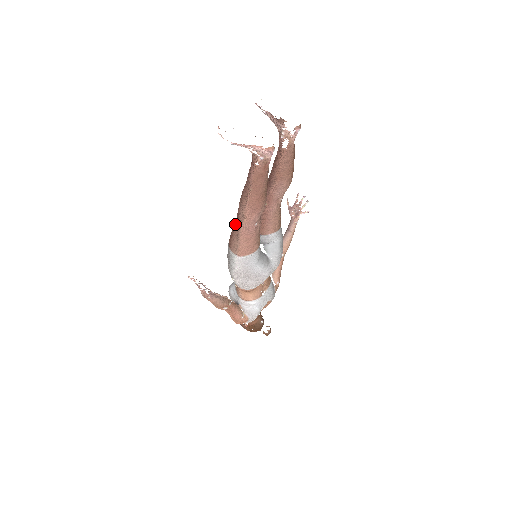
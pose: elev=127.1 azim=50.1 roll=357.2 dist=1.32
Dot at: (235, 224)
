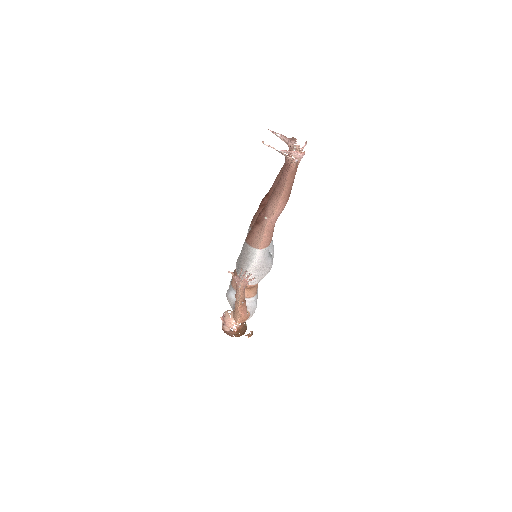
Dot at: (258, 223)
